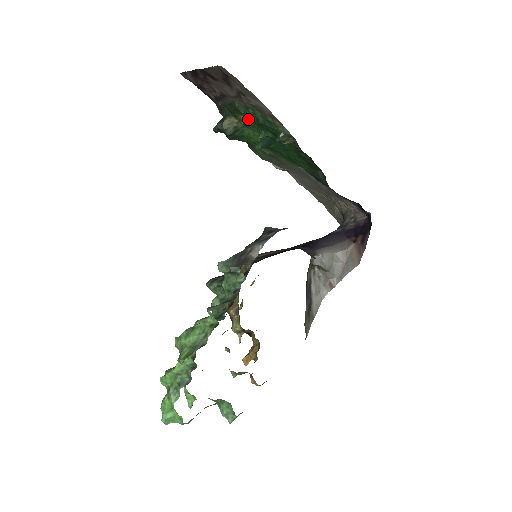
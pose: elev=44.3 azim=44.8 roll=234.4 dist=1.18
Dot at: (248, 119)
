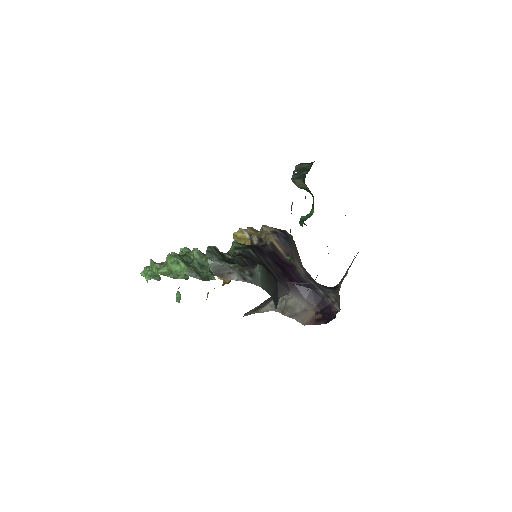
Dot at: occluded
